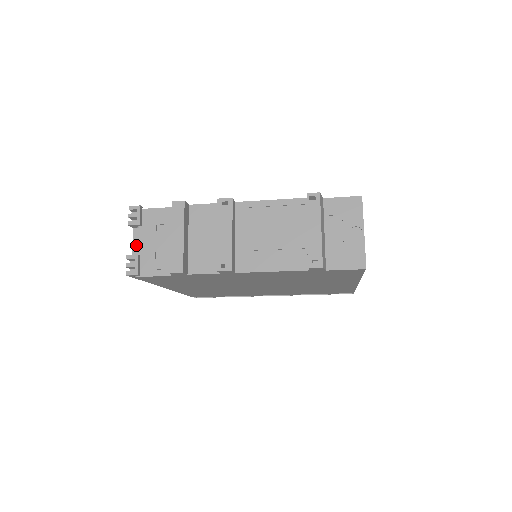
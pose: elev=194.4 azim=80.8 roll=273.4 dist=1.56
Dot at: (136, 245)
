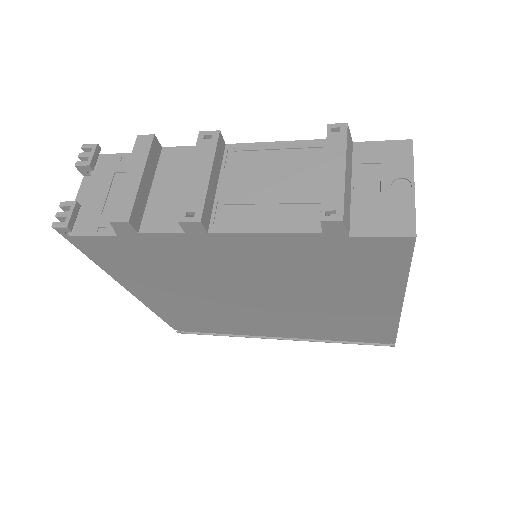
Dot at: (81, 196)
